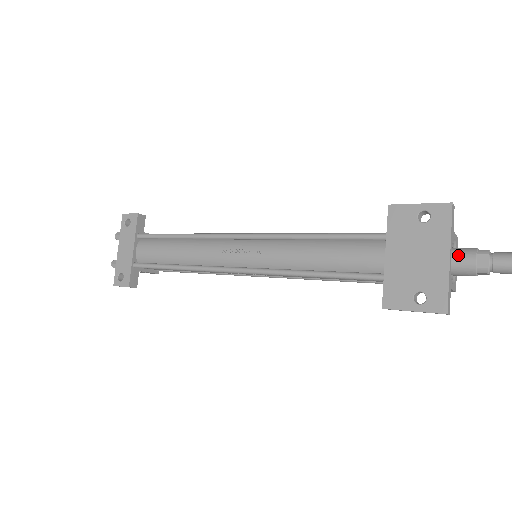
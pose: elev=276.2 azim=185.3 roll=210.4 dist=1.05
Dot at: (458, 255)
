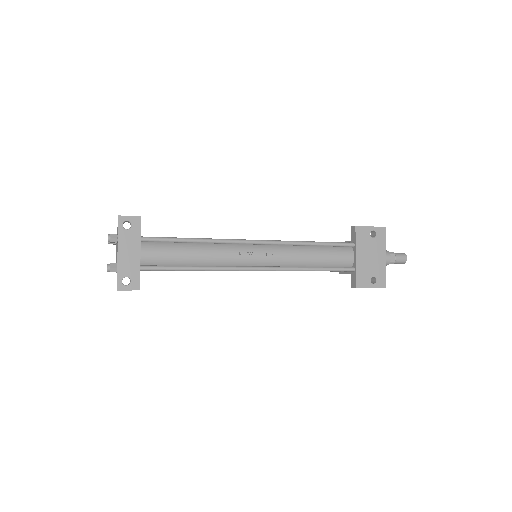
Dot at: occluded
